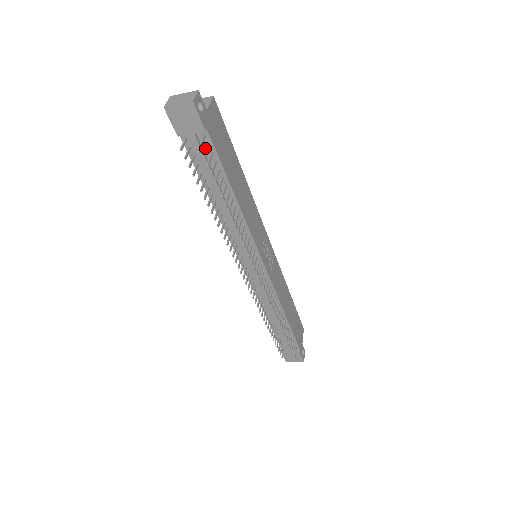
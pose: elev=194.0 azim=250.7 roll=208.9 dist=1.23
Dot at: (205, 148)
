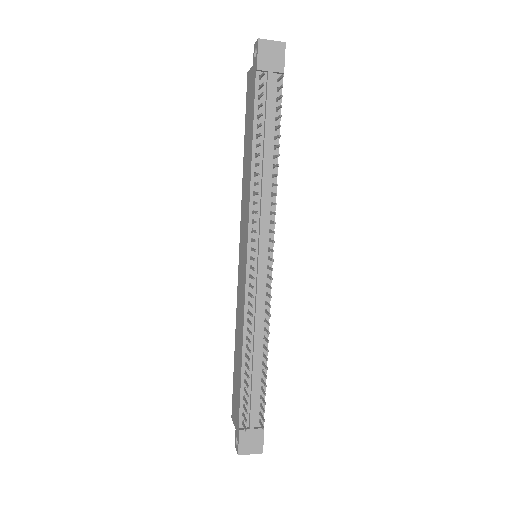
Dot at: (273, 92)
